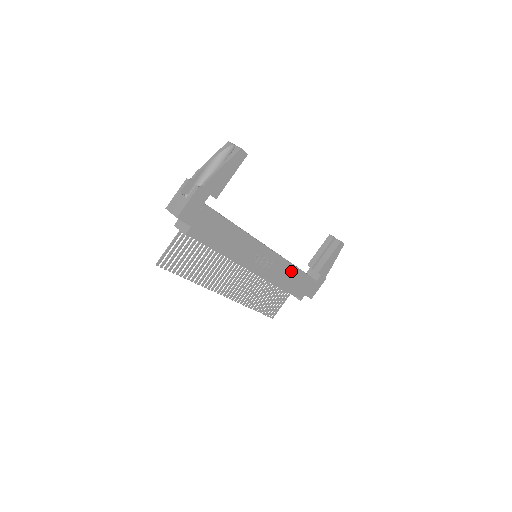
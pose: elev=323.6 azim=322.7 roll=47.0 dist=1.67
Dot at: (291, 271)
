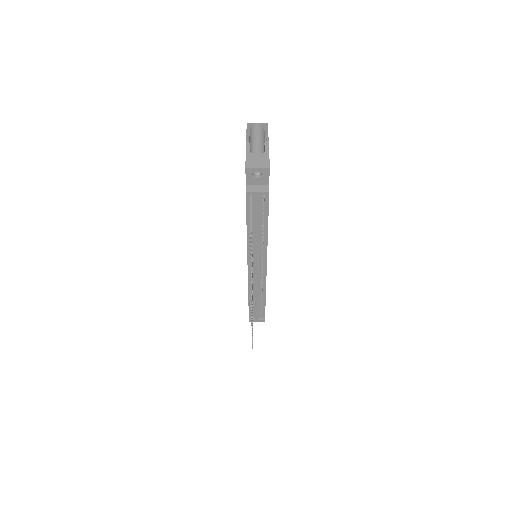
Dot at: occluded
